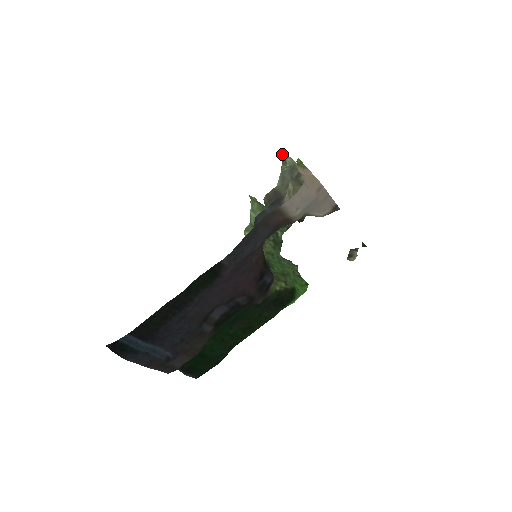
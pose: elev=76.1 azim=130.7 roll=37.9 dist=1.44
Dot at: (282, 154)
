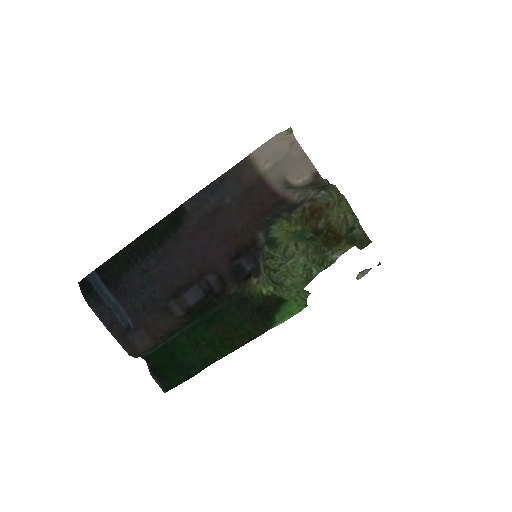
Dot at: occluded
